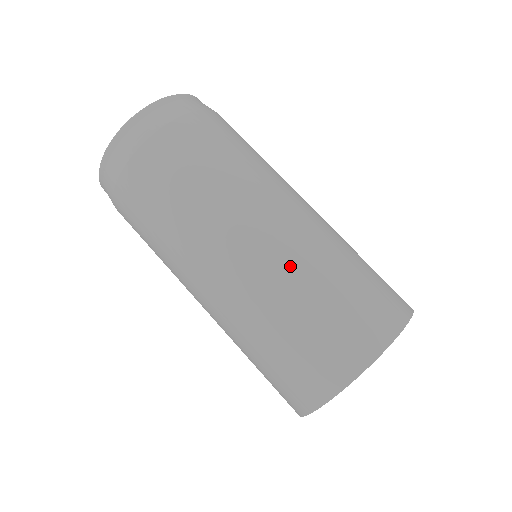
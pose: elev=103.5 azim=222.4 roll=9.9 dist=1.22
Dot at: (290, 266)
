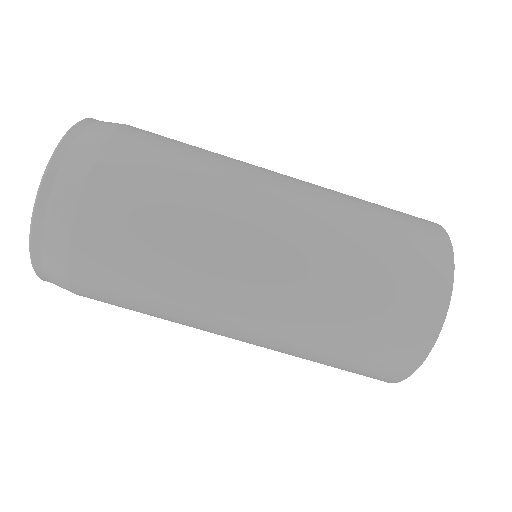
Dot at: (285, 345)
